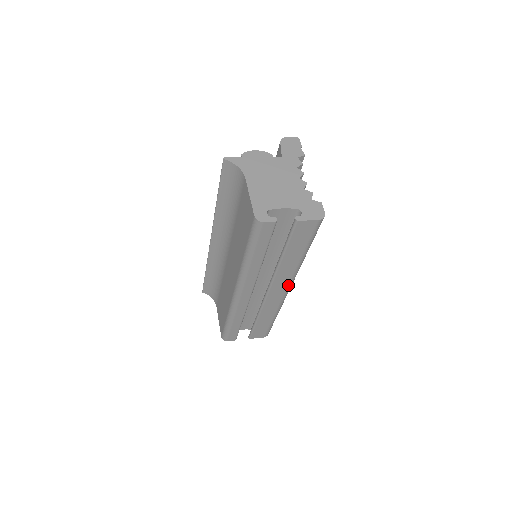
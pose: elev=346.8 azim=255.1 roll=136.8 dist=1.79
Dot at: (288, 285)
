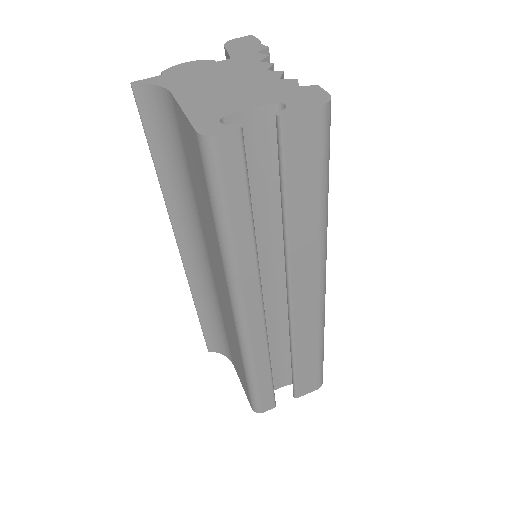
Dot at: (319, 278)
